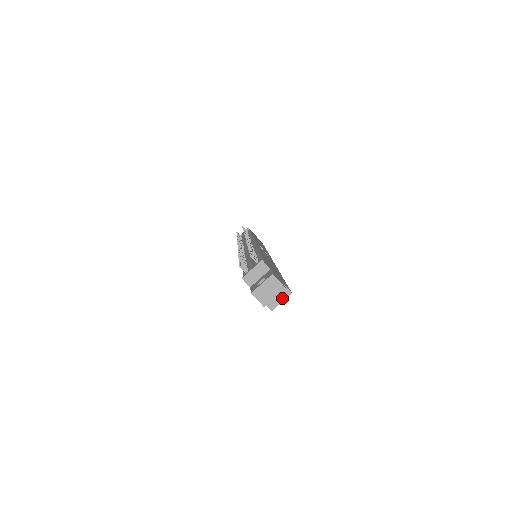
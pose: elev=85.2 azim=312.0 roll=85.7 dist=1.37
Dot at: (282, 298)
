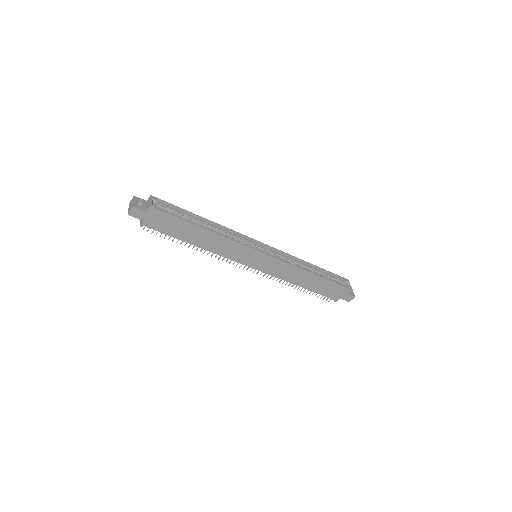
Dot at: (149, 201)
